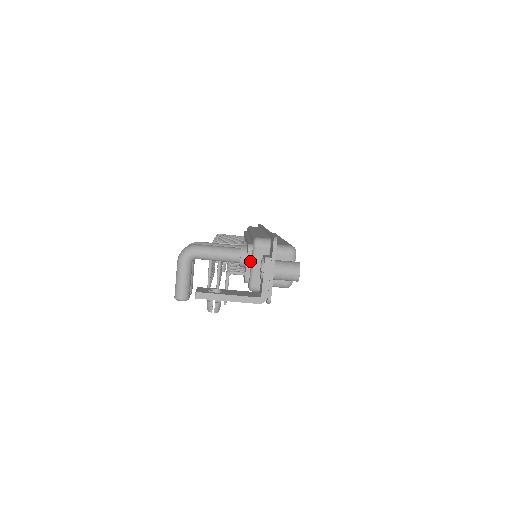
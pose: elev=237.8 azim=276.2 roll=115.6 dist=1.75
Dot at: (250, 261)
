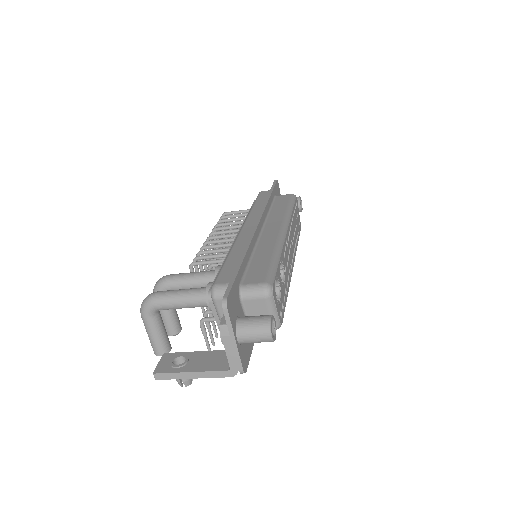
Dot at: occluded
